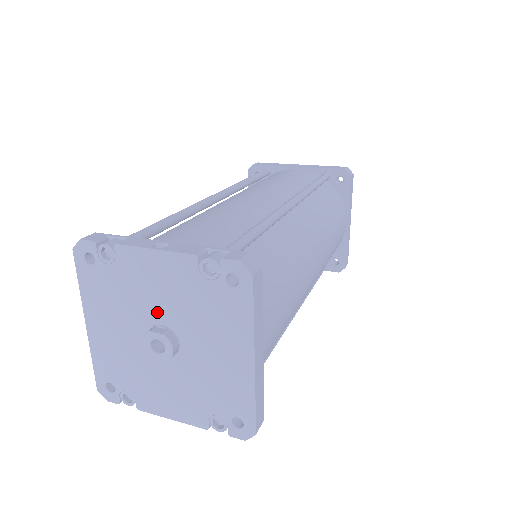
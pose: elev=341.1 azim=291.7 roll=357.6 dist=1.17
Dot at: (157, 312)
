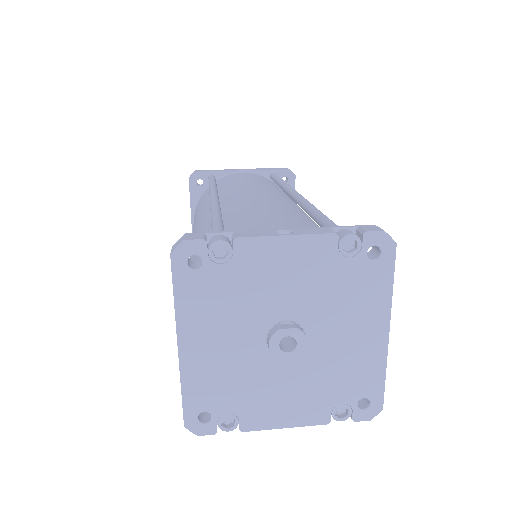
Dot at: (282, 307)
